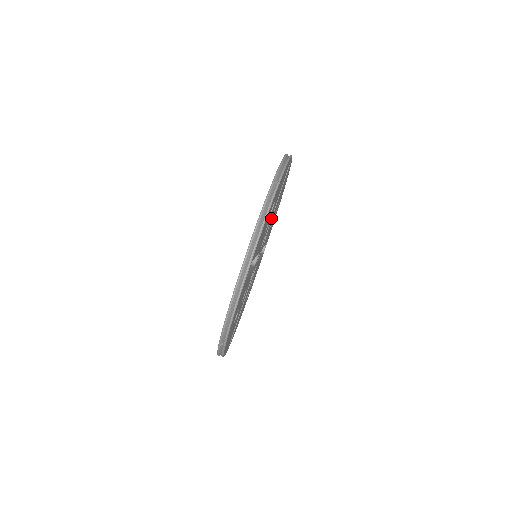
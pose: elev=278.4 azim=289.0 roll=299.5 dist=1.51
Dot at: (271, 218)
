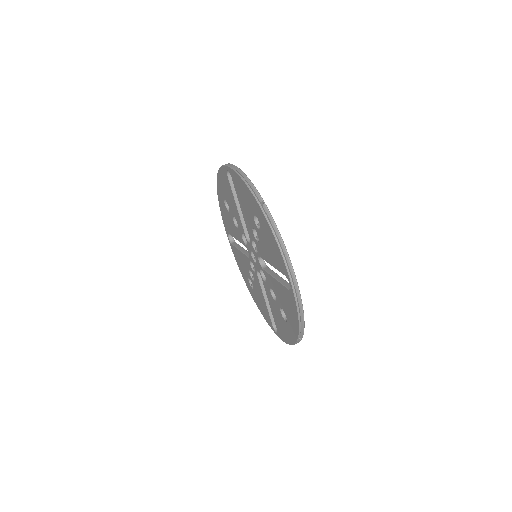
Dot at: occluded
